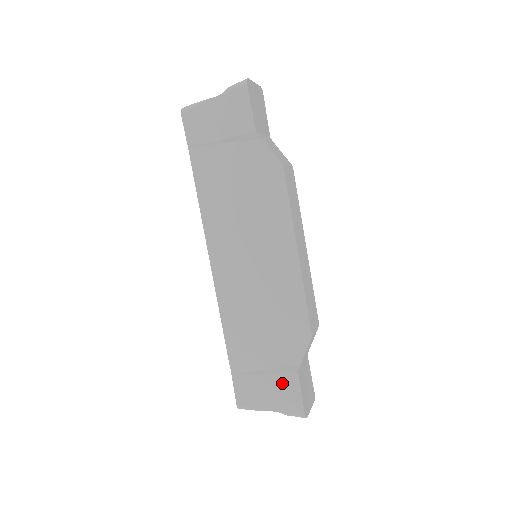
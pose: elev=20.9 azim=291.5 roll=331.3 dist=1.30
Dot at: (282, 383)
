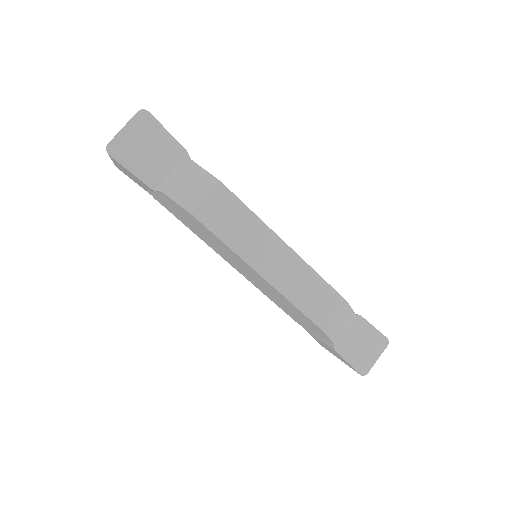
Dot at: (332, 350)
